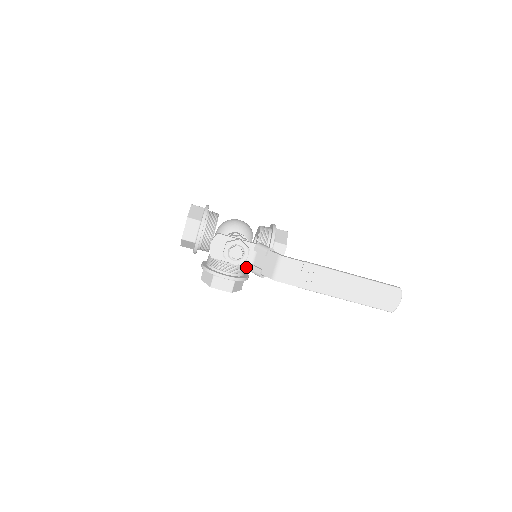
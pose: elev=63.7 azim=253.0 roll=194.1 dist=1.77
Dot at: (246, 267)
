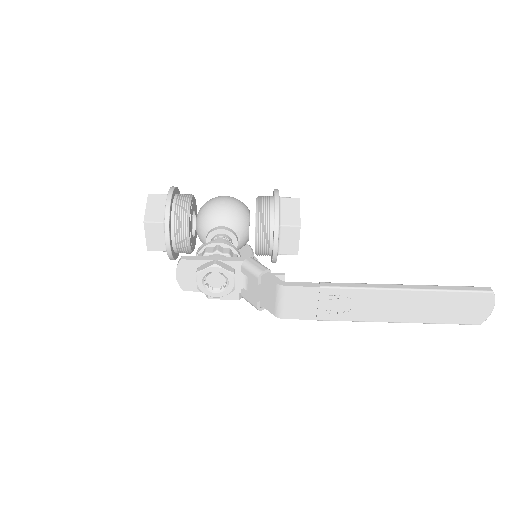
Dot at: occluded
